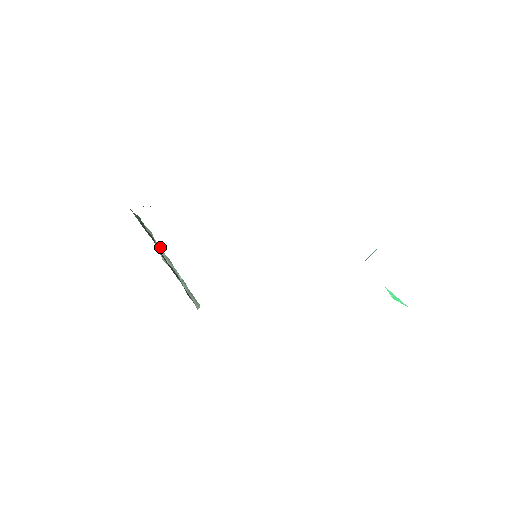
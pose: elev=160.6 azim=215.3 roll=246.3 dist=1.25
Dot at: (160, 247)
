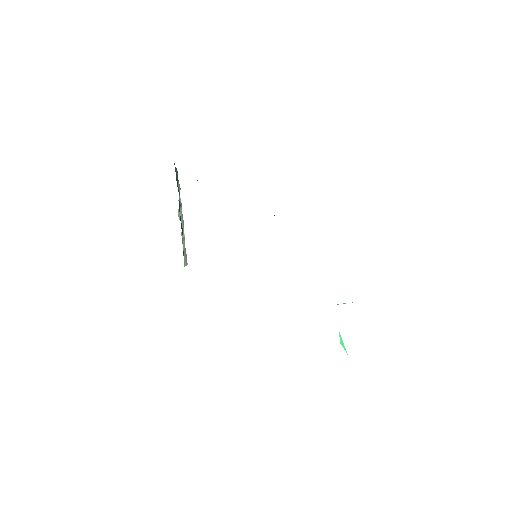
Dot at: (181, 203)
